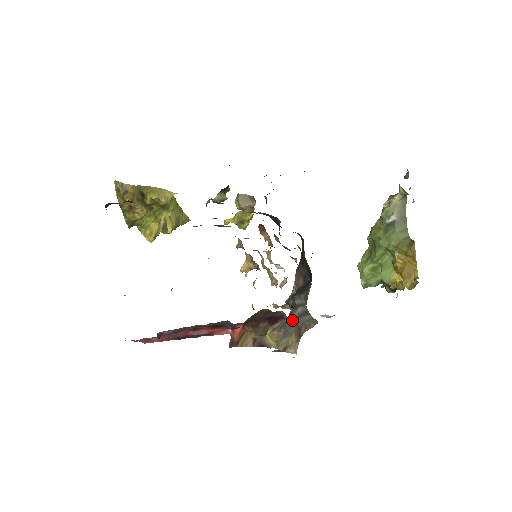
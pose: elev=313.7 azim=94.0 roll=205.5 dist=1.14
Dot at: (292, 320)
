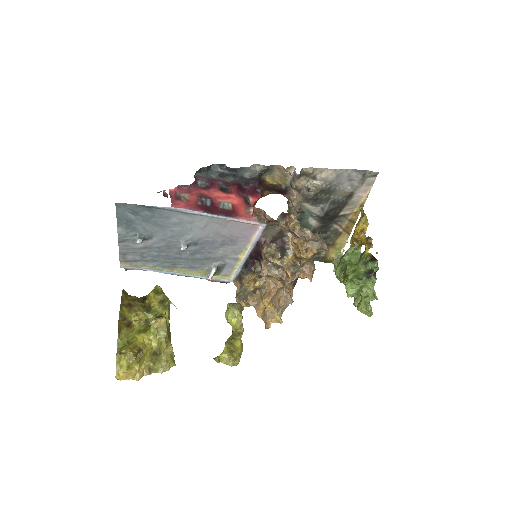
Dot at: occluded
